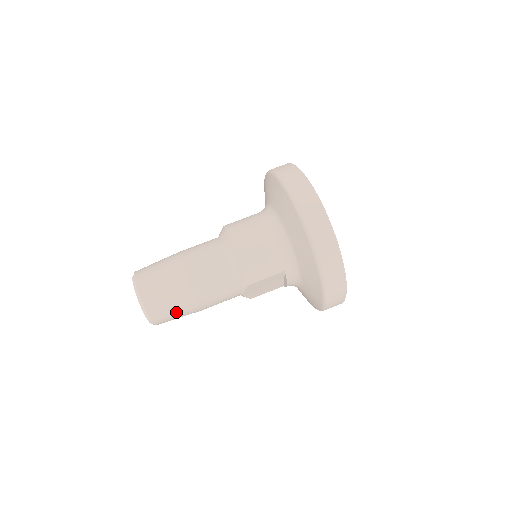
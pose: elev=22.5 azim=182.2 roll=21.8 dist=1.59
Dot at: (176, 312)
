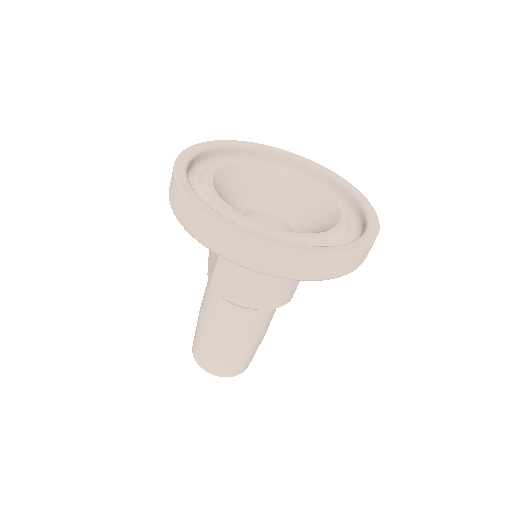
Dot at: occluded
